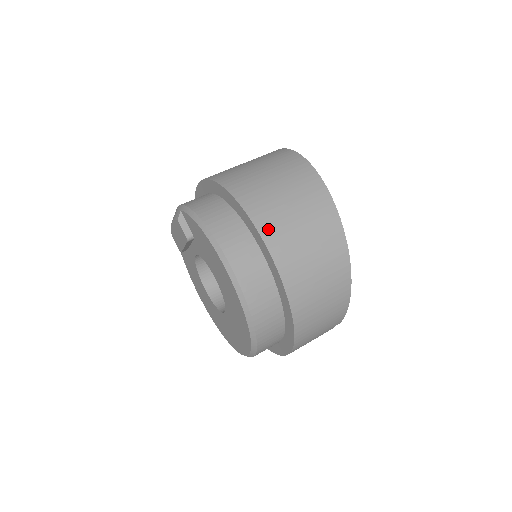
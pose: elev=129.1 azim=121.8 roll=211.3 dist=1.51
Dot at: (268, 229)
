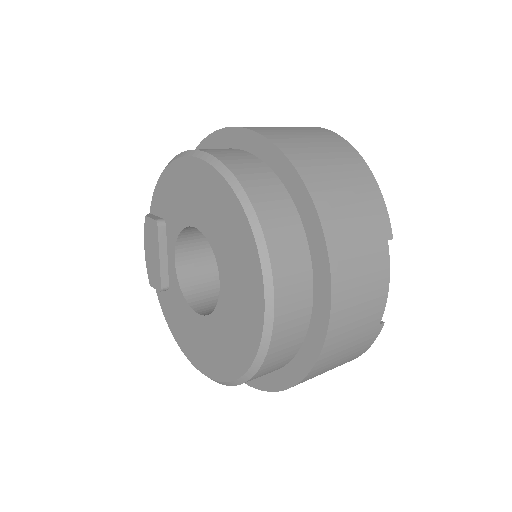
Dot at: occluded
